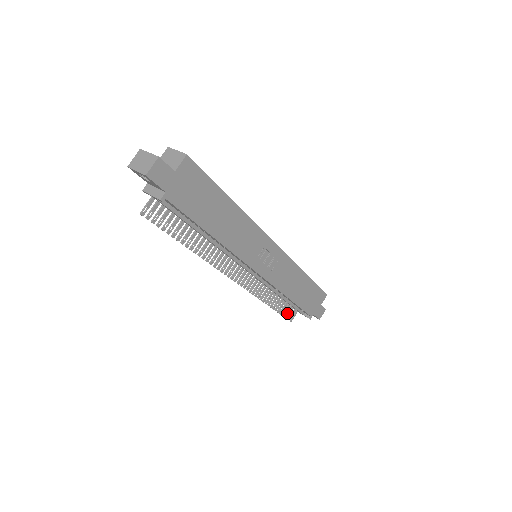
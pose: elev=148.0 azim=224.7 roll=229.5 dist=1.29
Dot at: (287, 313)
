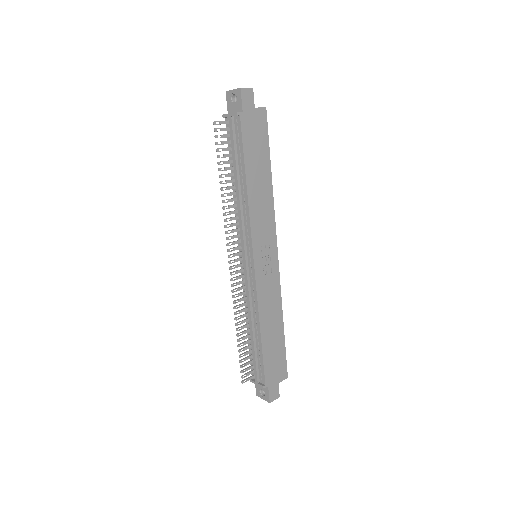
Dot at: (245, 365)
